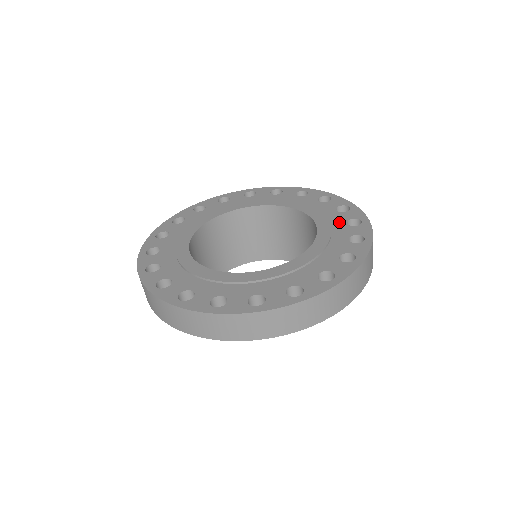
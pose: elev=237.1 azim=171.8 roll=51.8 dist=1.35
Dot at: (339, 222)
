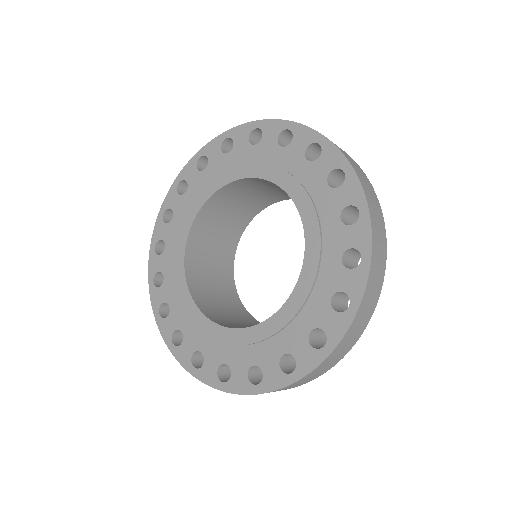
Dot at: (318, 186)
